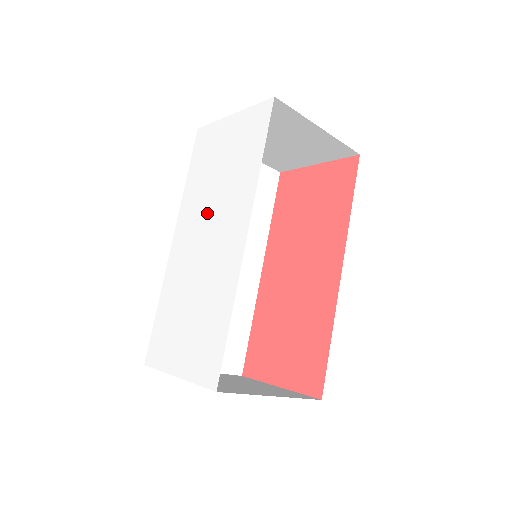
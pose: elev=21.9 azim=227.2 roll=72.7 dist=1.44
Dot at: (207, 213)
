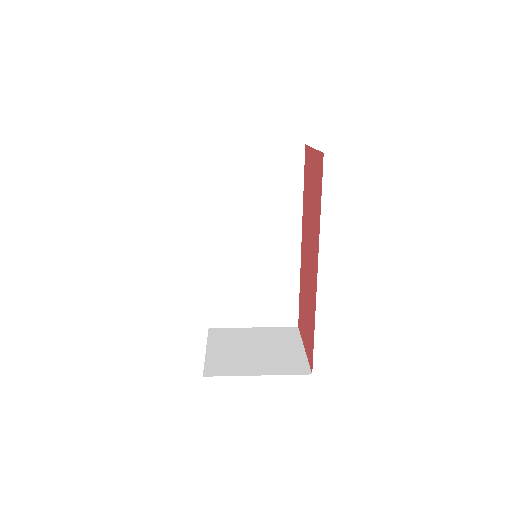
Dot at: occluded
